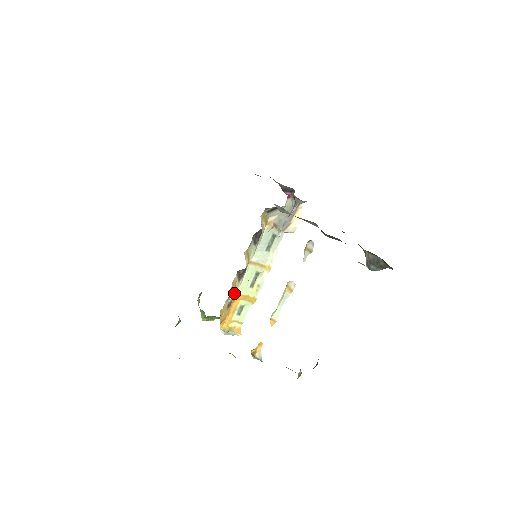
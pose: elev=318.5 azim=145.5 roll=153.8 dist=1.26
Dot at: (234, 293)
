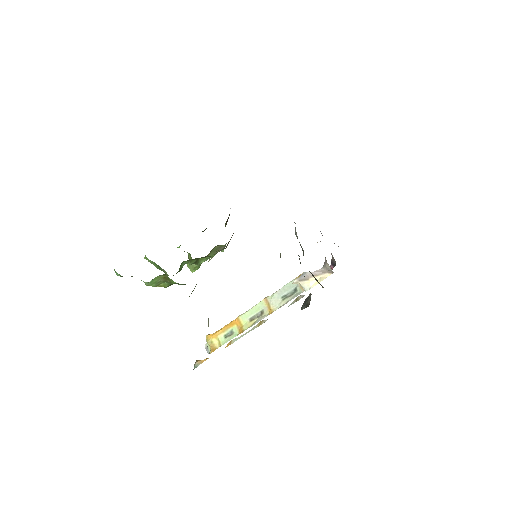
Dot at: occluded
